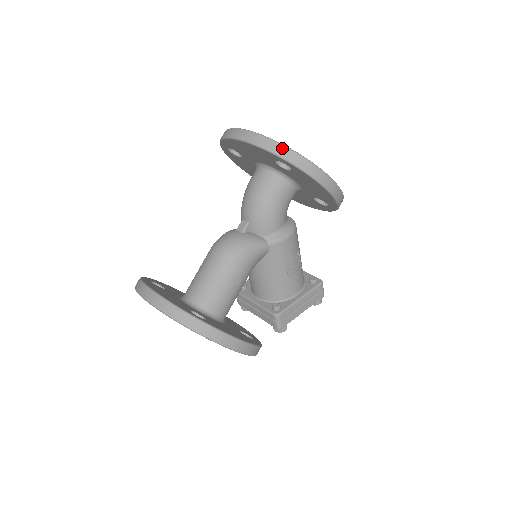
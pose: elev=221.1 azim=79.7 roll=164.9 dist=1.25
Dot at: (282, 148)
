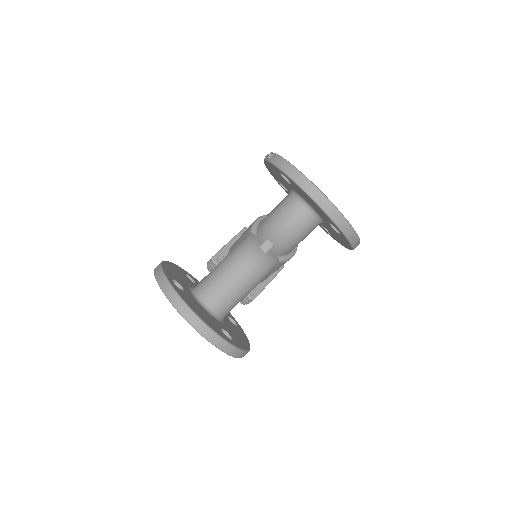
Dot at: (349, 228)
